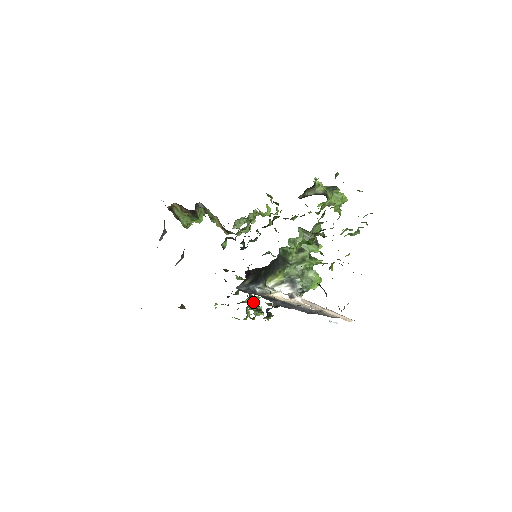
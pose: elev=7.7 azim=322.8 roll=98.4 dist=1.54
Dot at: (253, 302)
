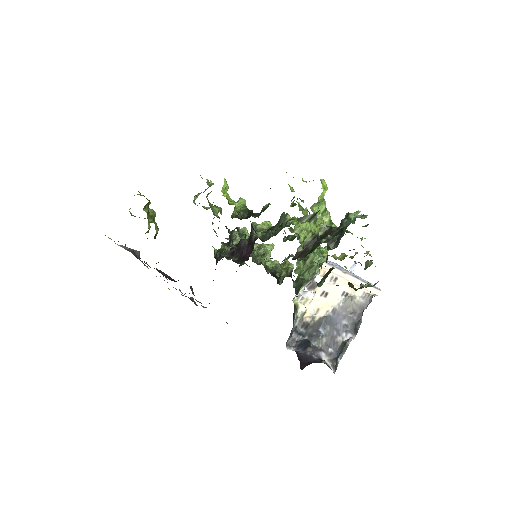
Dot at: occluded
